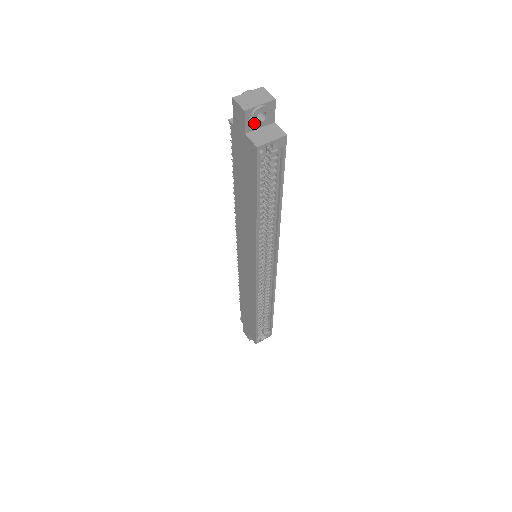
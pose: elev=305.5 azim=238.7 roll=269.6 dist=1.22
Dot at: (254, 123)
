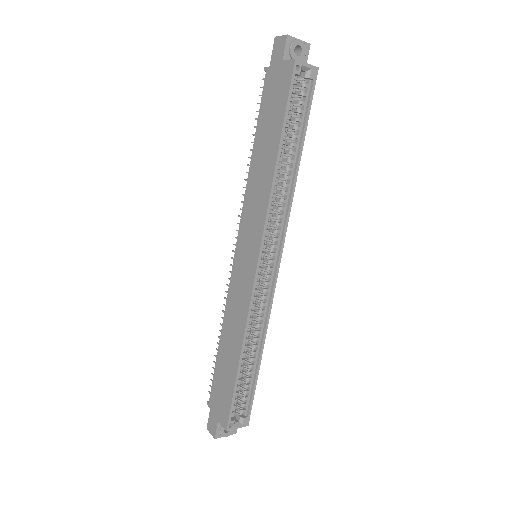
Dot at: (292, 52)
